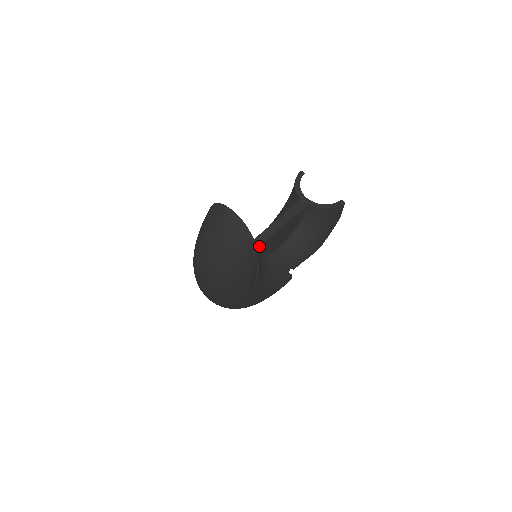
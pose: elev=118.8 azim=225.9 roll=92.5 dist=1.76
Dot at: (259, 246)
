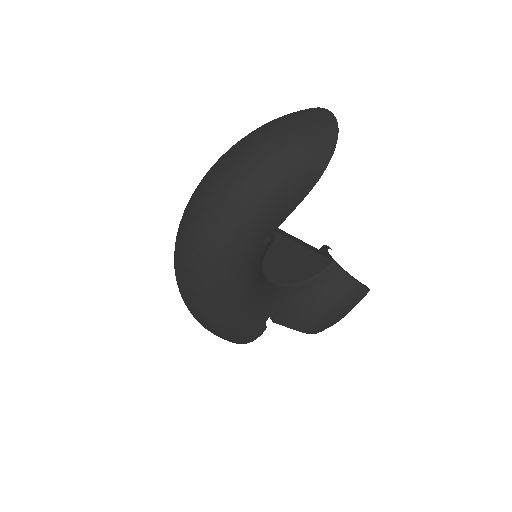
Dot at: (279, 232)
